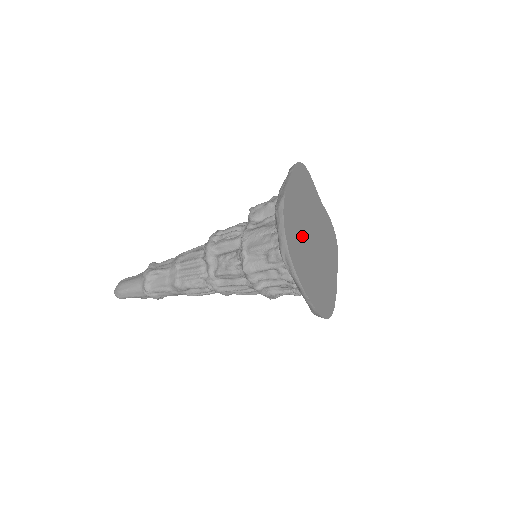
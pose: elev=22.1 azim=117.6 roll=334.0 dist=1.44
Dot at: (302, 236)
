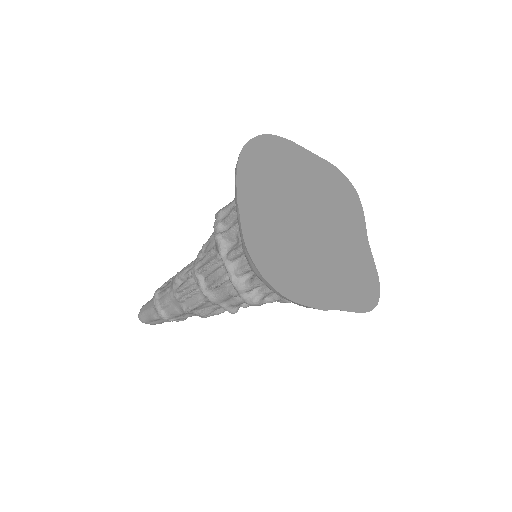
Dot at: (287, 183)
